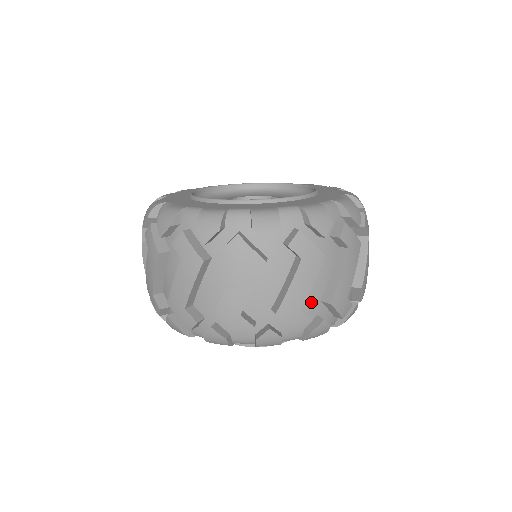
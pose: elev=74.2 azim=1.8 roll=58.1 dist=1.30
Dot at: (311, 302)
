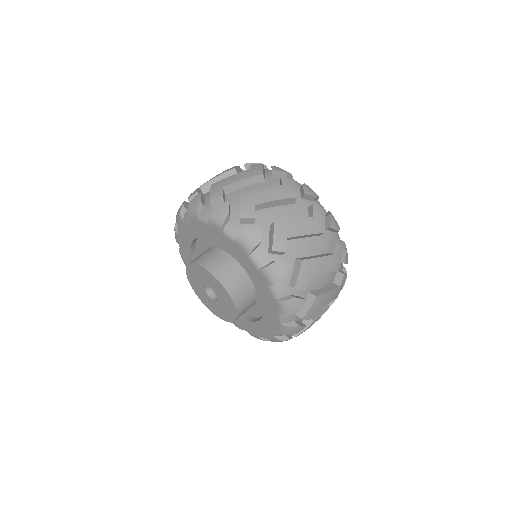
Dot at: (291, 251)
